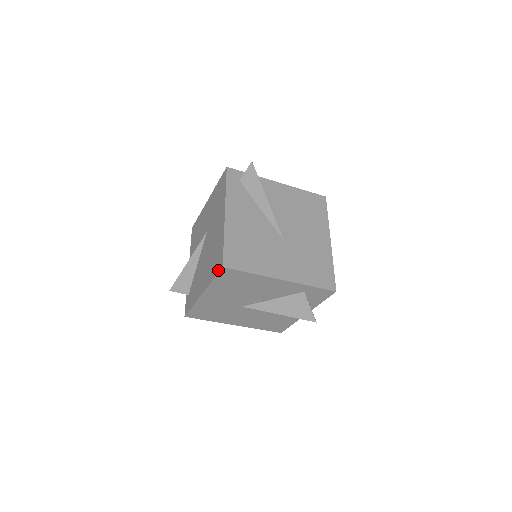
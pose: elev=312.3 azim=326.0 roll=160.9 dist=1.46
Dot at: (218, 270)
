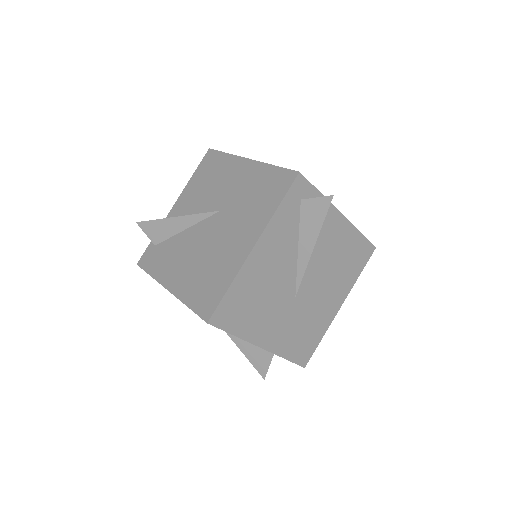
Dot at: (200, 313)
